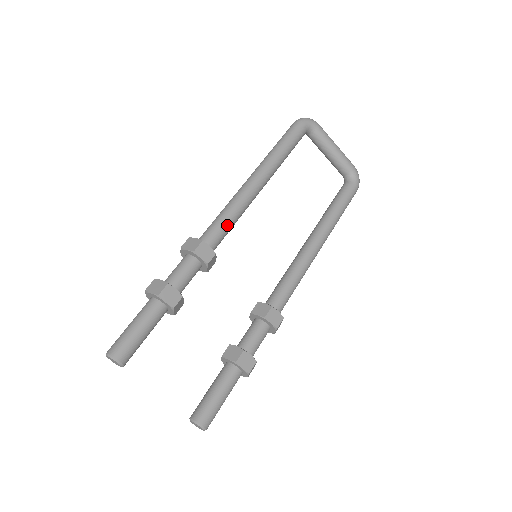
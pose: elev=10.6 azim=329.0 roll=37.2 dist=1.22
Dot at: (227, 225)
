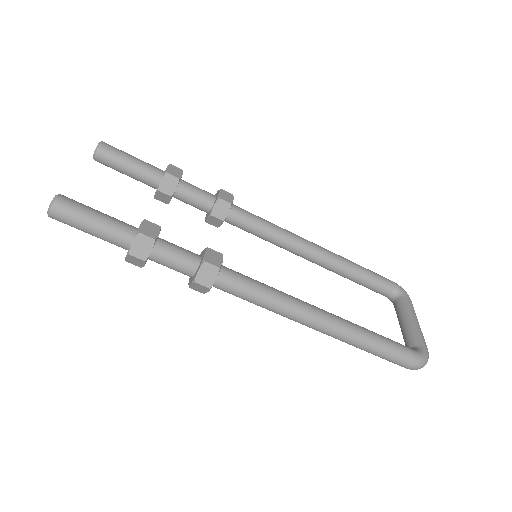
Dot at: (260, 220)
